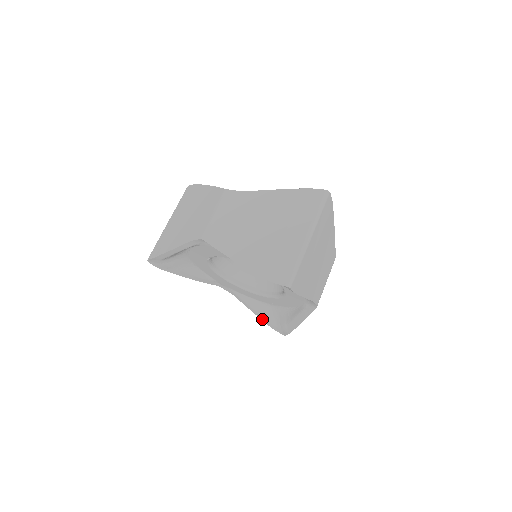
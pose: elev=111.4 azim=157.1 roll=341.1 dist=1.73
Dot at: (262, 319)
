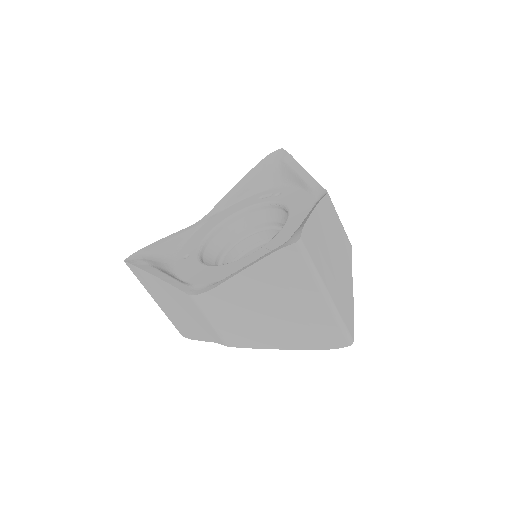
Dot at: occluded
